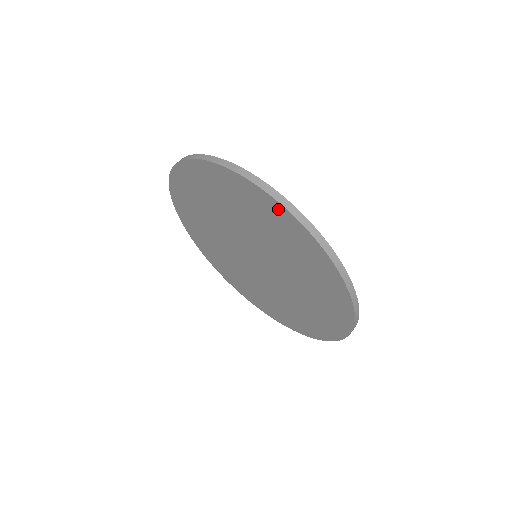
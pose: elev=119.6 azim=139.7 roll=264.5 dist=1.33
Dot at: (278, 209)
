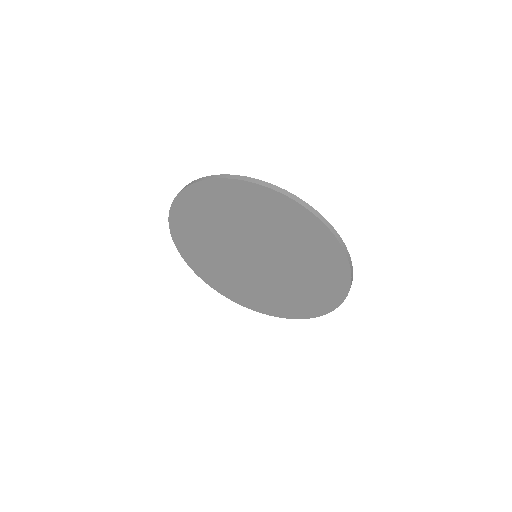
Dot at: (254, 189)
